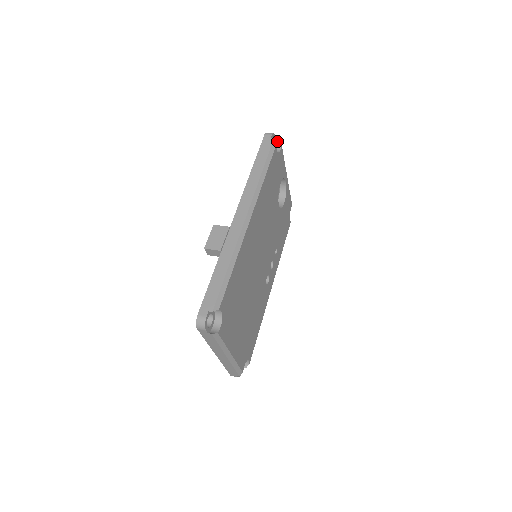
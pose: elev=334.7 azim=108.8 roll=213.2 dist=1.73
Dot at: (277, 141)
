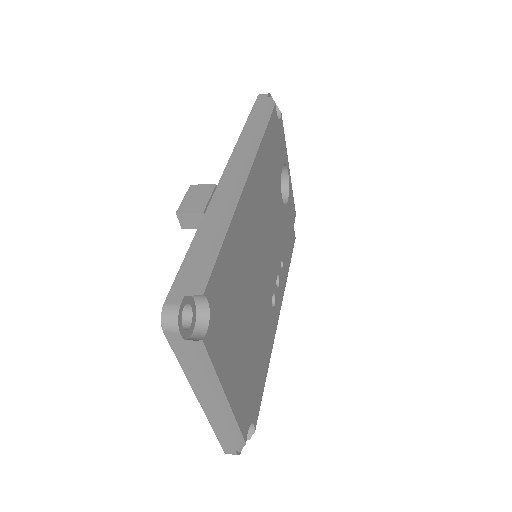
Dot at: occluded
